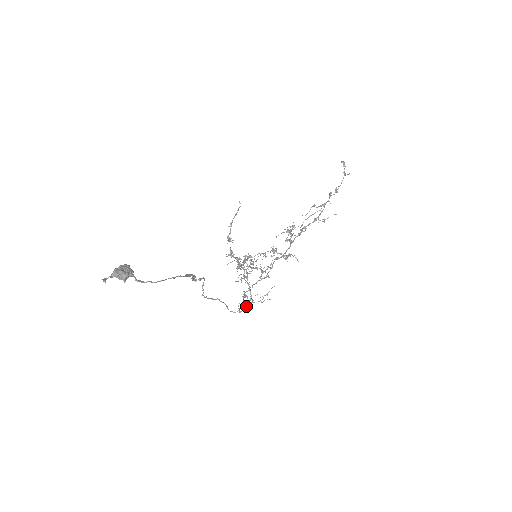
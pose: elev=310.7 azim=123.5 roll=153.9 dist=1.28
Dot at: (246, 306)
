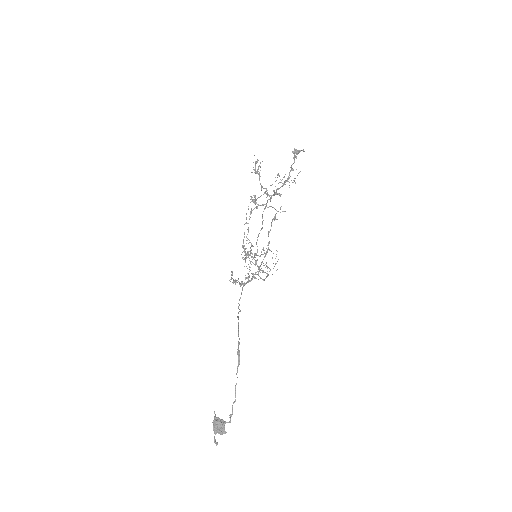
Dot at: occluded
